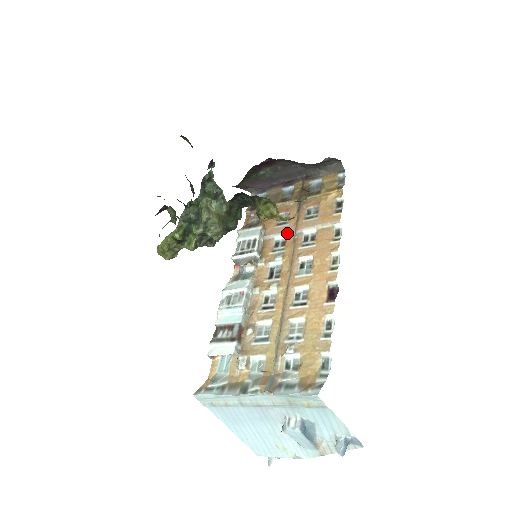
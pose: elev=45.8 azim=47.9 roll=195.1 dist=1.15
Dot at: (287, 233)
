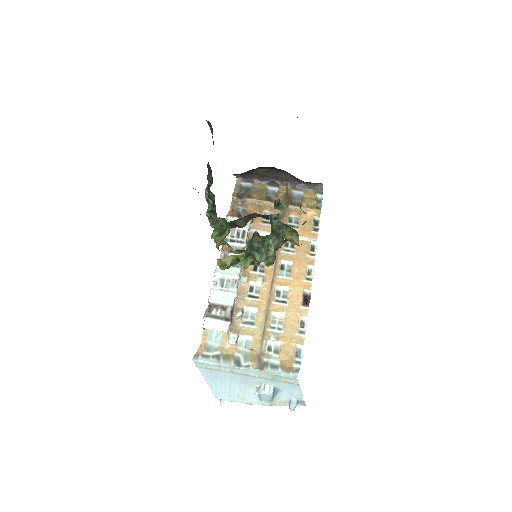
Dot at: occluded
